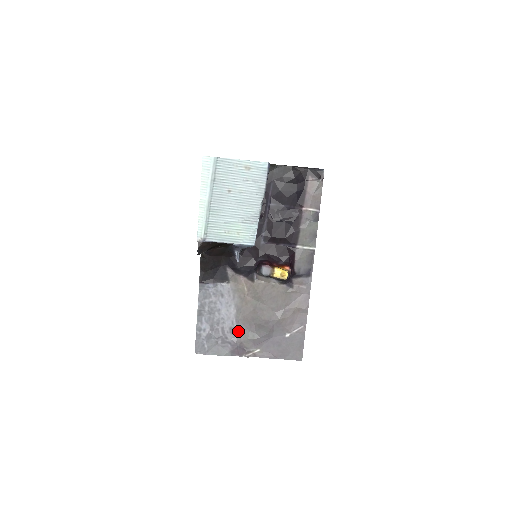
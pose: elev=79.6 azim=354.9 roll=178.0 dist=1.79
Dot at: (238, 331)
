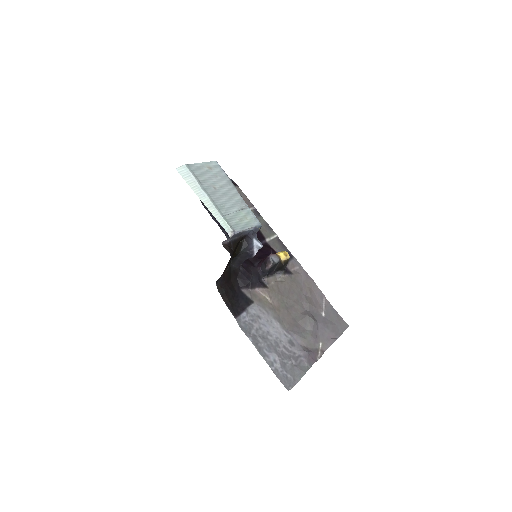
Dot at: (295, 340)
